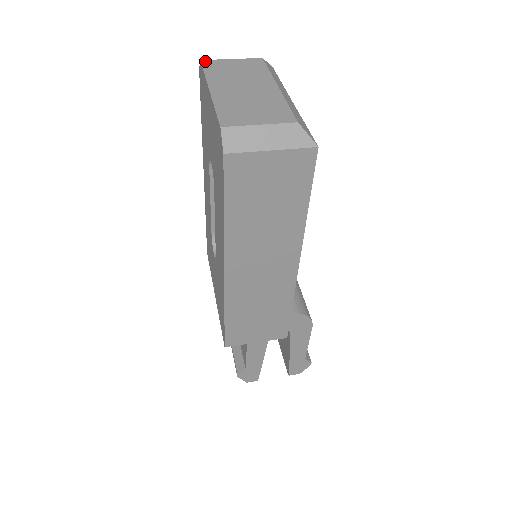
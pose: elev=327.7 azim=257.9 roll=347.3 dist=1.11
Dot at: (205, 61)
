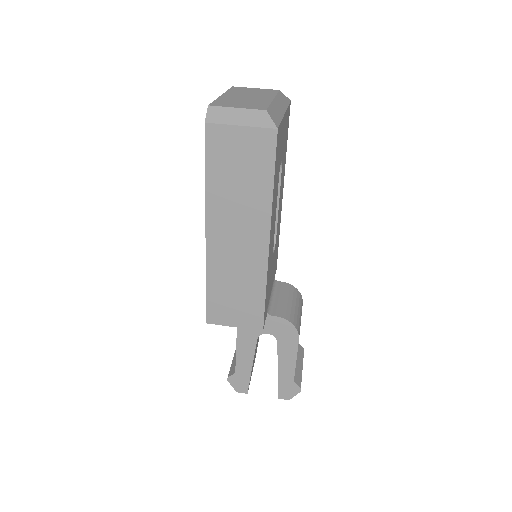
Dot at: (235, 87)
